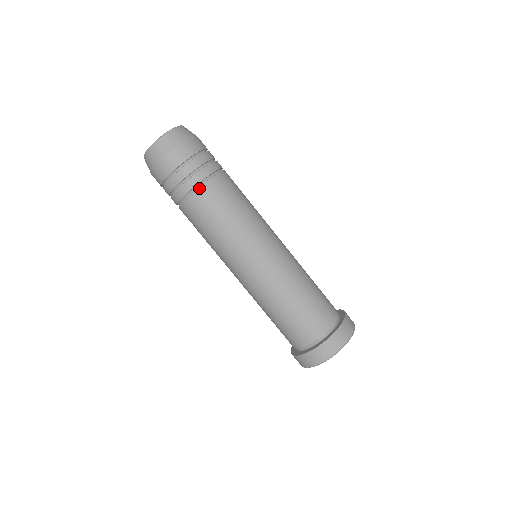
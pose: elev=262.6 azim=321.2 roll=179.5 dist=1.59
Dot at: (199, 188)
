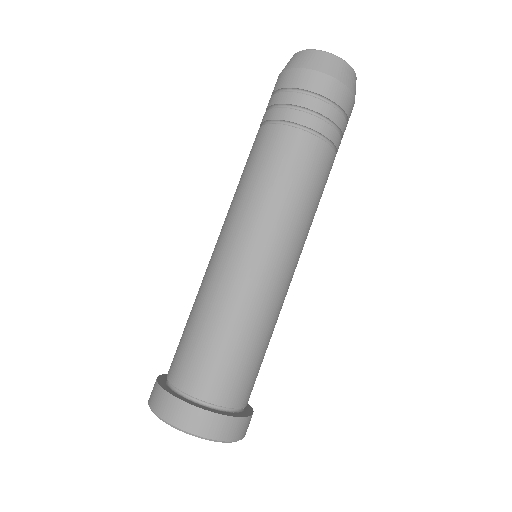
Dot at: (285, 126)
